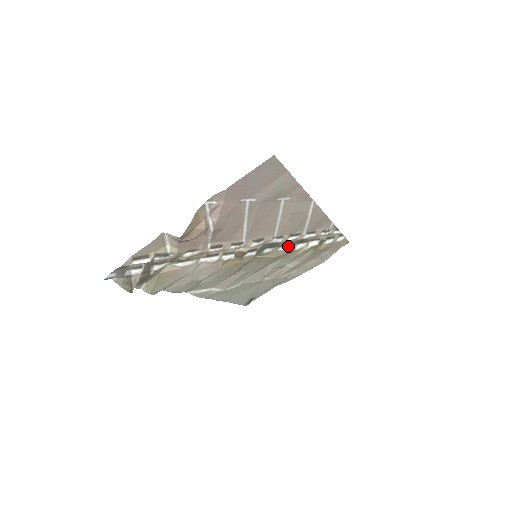
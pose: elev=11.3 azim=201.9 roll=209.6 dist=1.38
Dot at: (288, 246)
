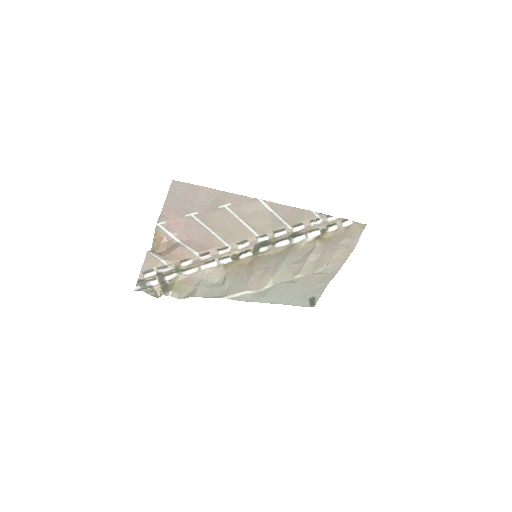
Dot at: (284, 242)
